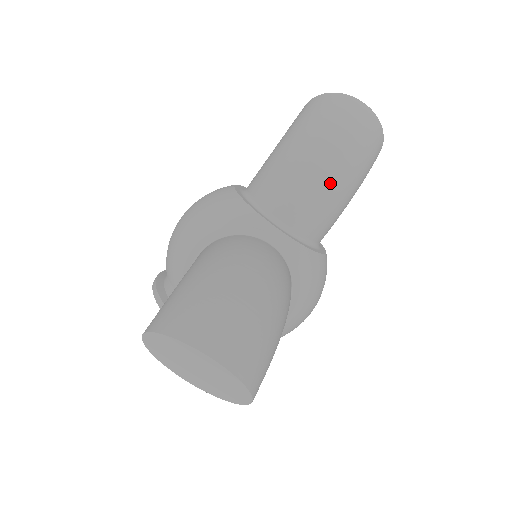
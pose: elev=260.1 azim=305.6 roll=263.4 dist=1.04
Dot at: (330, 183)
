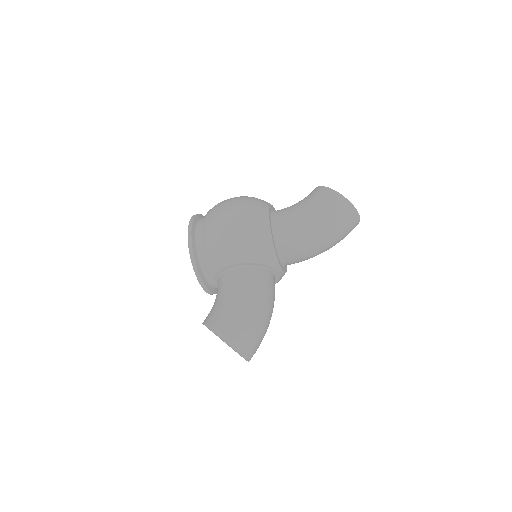
Dot at: (318, 254)
